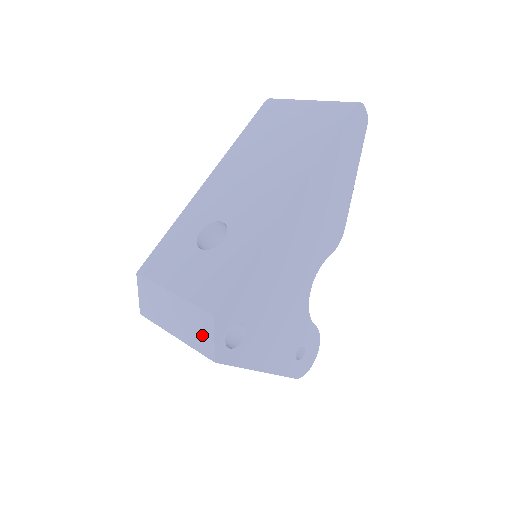
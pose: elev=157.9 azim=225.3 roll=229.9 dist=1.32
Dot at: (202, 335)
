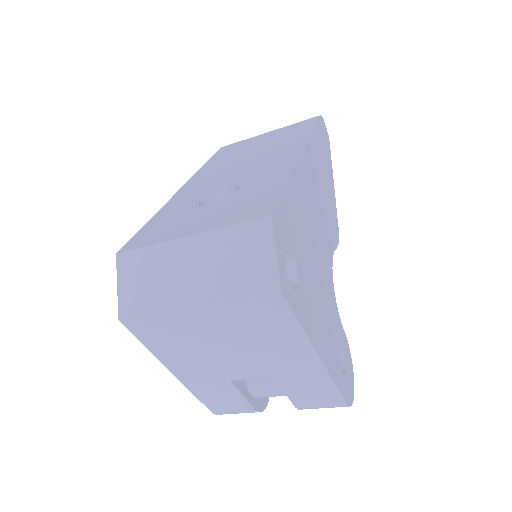
Dot at: (252, 263)
